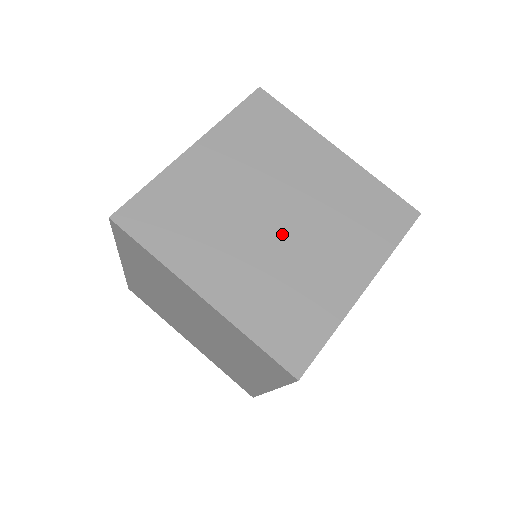
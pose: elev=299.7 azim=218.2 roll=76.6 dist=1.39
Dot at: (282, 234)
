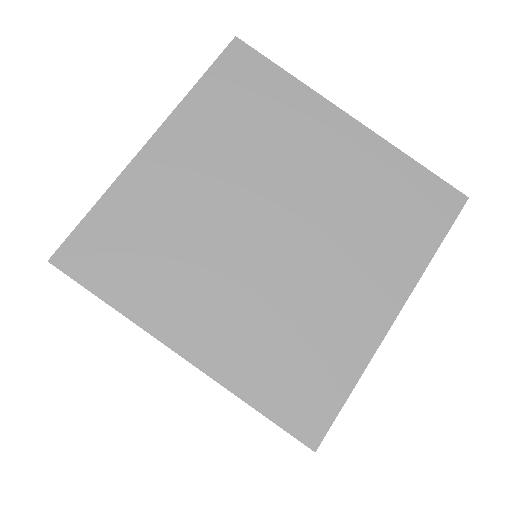
Dot at: (281, 253)
